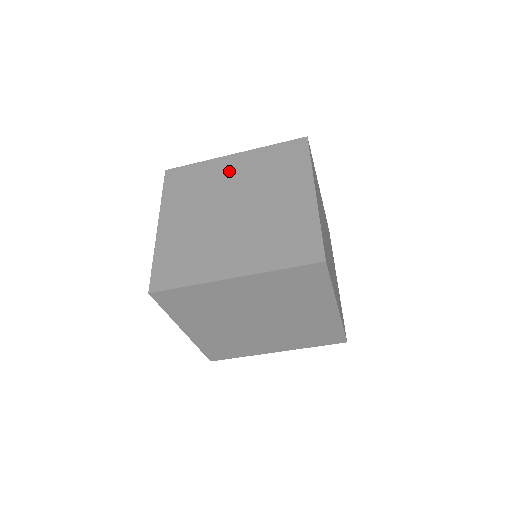
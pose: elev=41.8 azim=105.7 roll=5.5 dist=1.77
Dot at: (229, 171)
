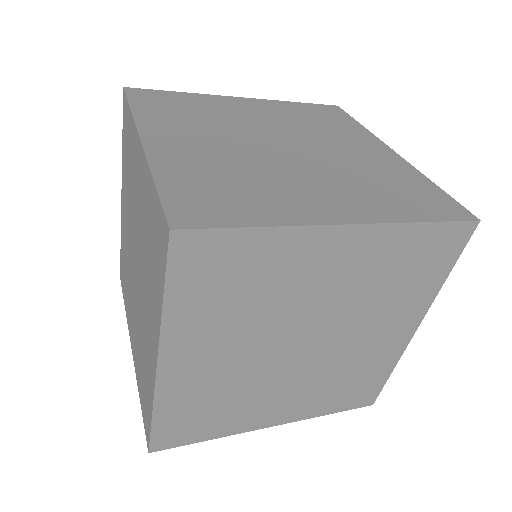
Dot at: (323, 270)
